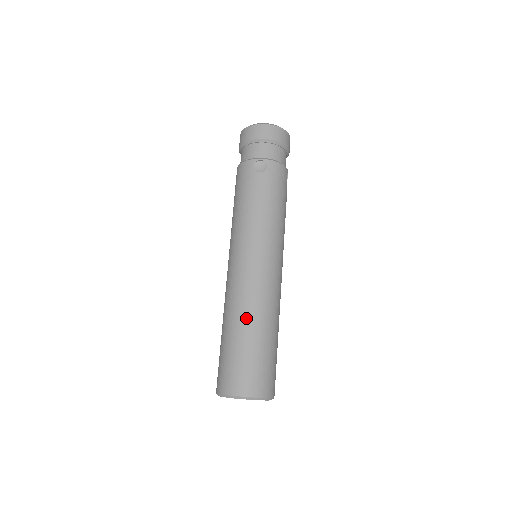
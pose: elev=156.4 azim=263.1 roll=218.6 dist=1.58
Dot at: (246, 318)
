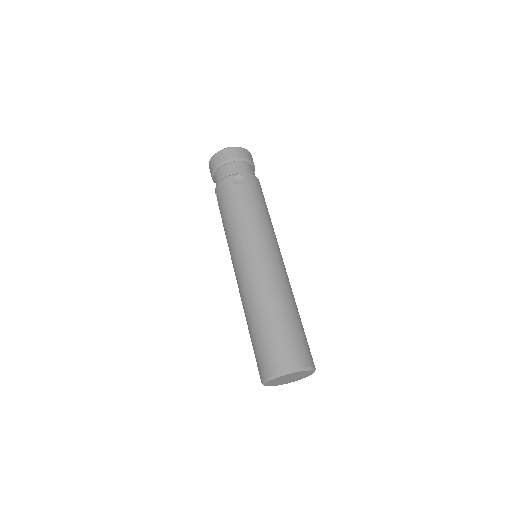
Dot at: (271, 302)
